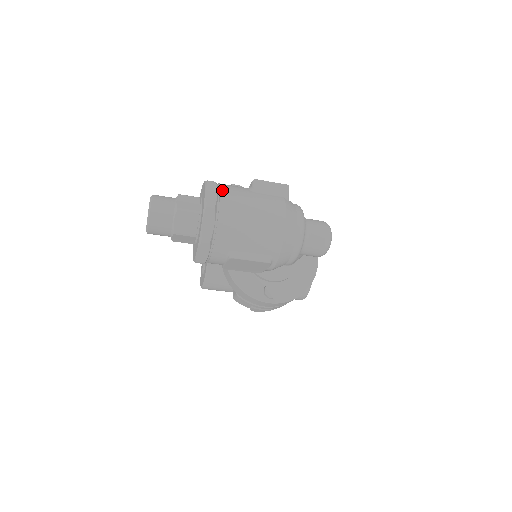
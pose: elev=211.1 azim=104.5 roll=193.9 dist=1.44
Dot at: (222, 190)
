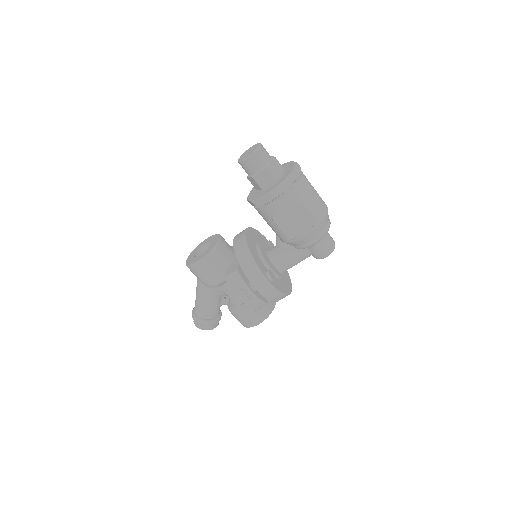
Dot at: occluded
